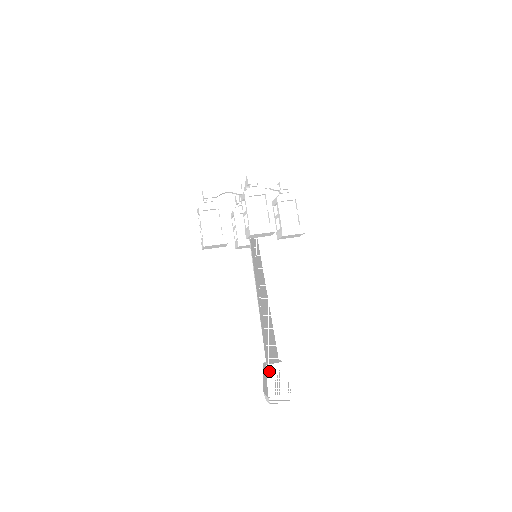
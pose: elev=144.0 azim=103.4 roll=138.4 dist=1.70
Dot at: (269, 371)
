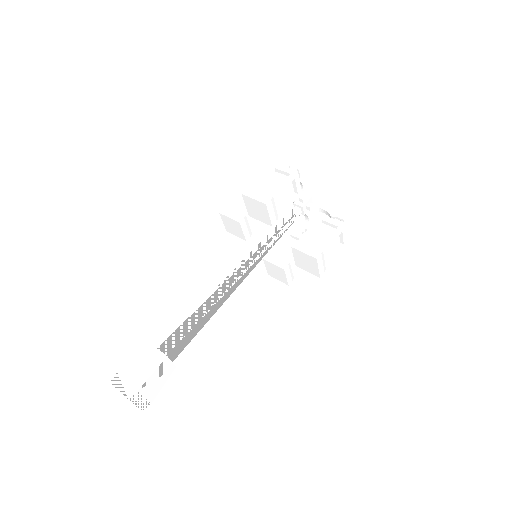
Dot at: (148, 352)
